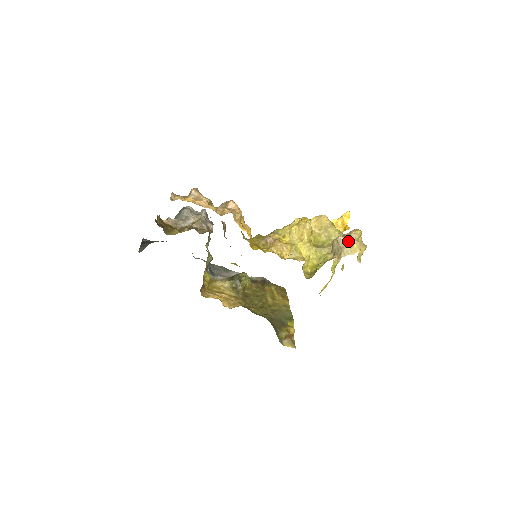
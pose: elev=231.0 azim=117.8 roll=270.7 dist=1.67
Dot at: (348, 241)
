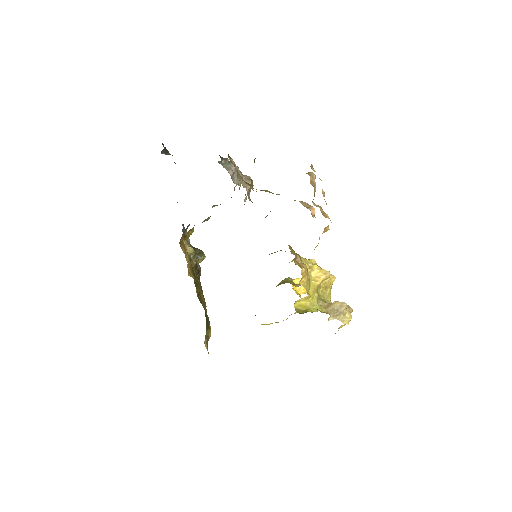
Dot at: (348, 311)
